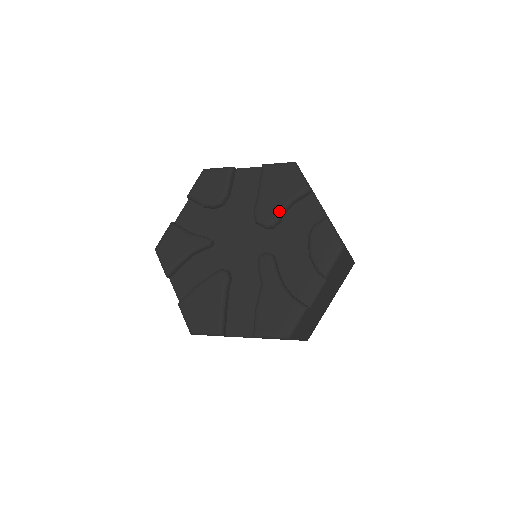
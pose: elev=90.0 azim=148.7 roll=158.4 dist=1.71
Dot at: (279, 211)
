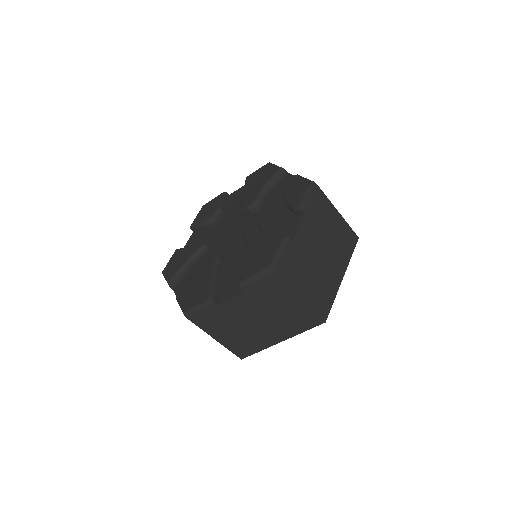
Dot at: (259, 193)
